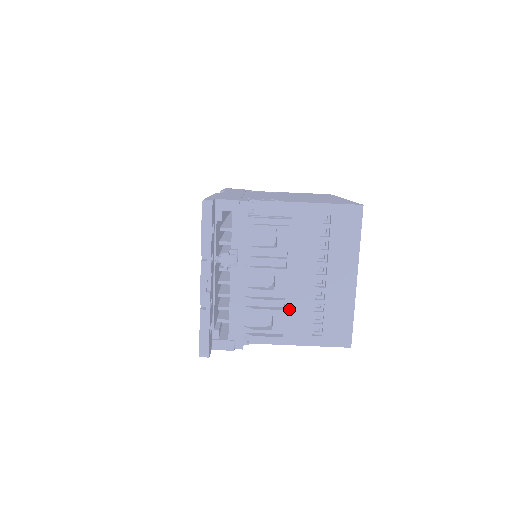
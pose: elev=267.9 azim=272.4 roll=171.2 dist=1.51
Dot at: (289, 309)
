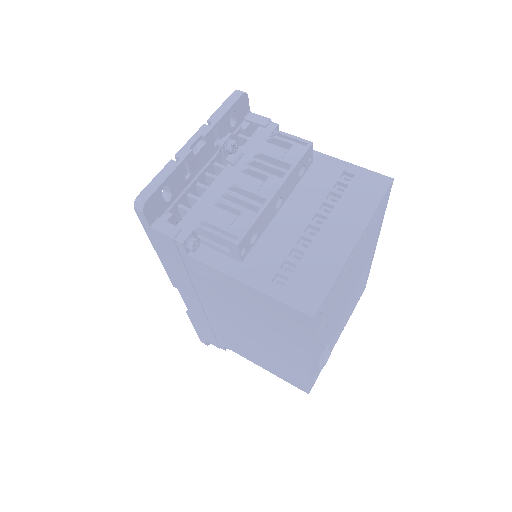
Dot at: (261, 241)
